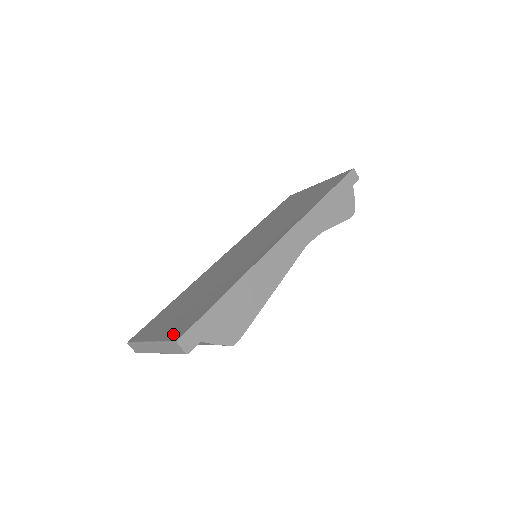
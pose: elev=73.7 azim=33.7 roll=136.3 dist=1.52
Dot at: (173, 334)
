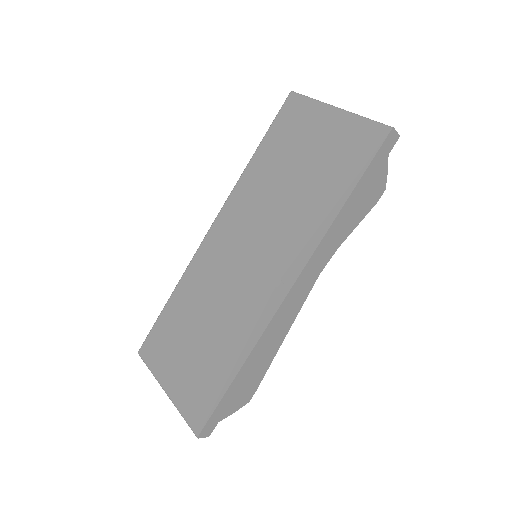
Dot at: (190, 413)
